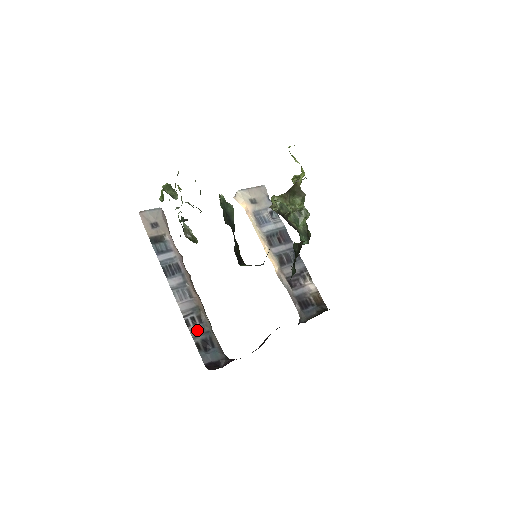
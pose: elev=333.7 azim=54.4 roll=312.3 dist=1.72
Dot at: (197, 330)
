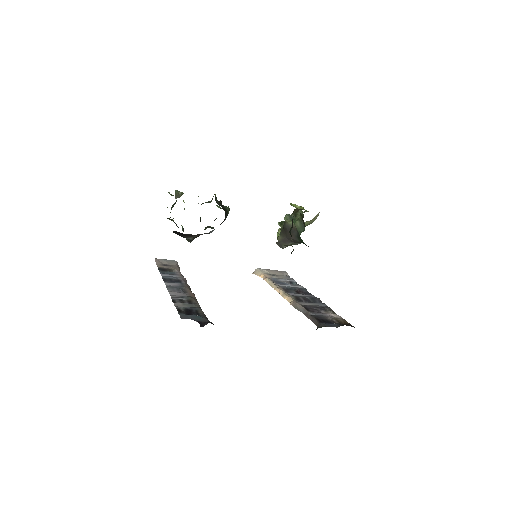
Dot at: (183, 305)
